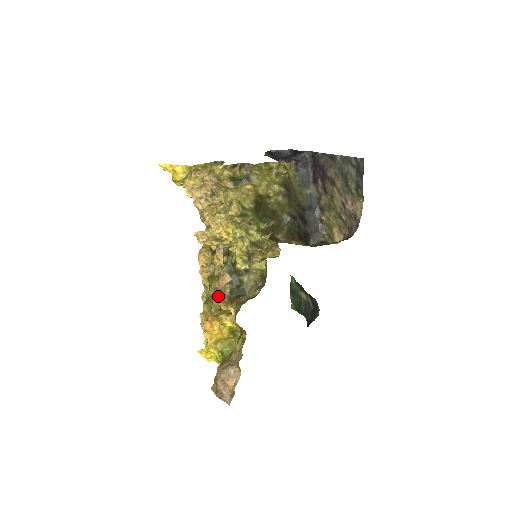
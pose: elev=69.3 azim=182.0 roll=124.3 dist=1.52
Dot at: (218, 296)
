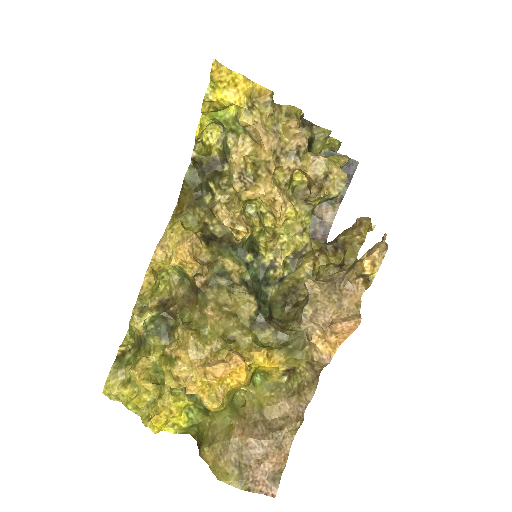
Dot at: (231, 318)
